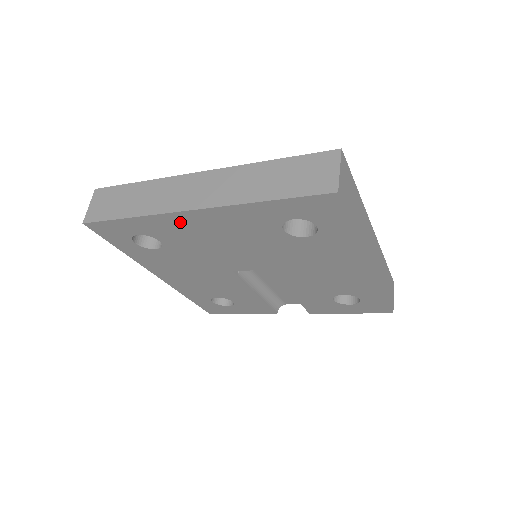
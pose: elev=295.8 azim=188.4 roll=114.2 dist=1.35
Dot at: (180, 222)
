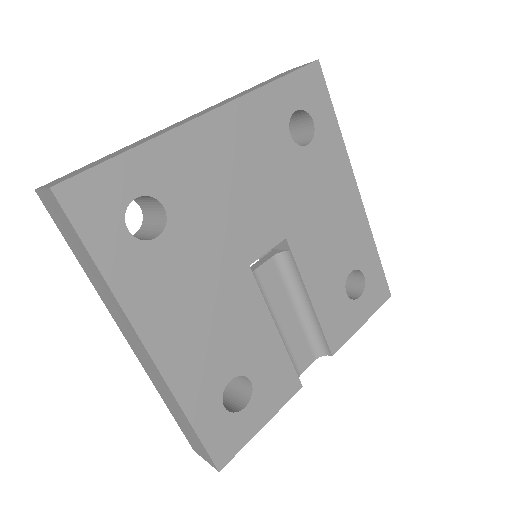
Dot at: (195, 144)
